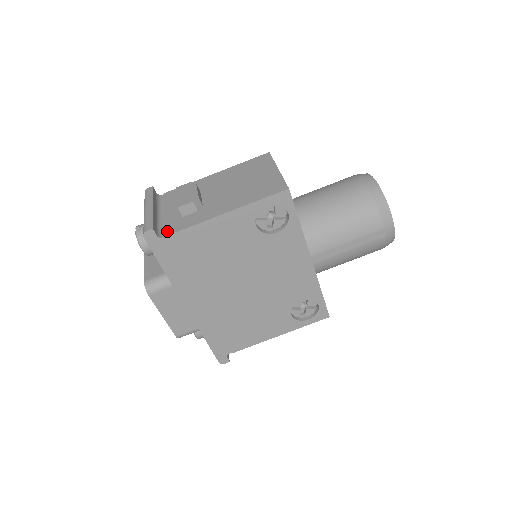
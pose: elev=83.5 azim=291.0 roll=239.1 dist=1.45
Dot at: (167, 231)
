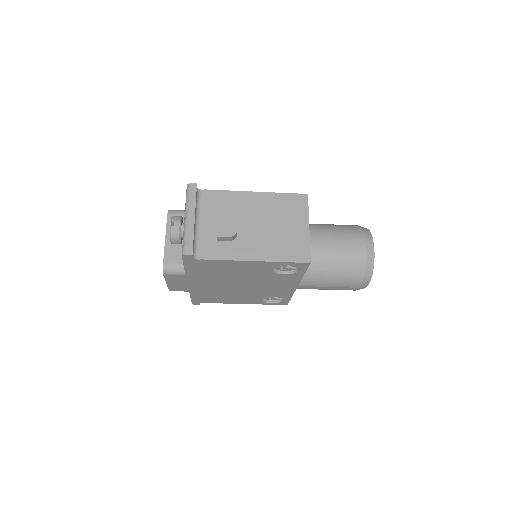
Dot at: (201, 253)
